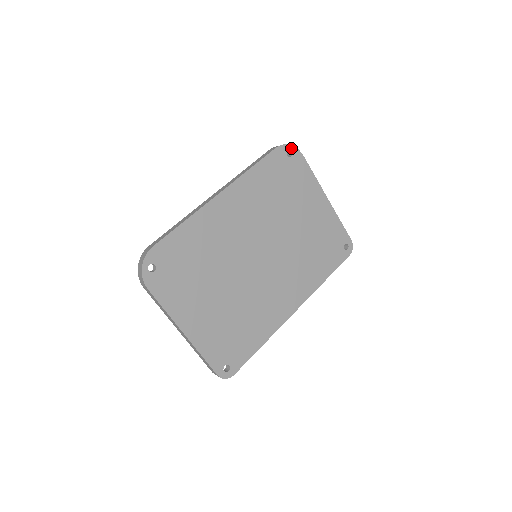
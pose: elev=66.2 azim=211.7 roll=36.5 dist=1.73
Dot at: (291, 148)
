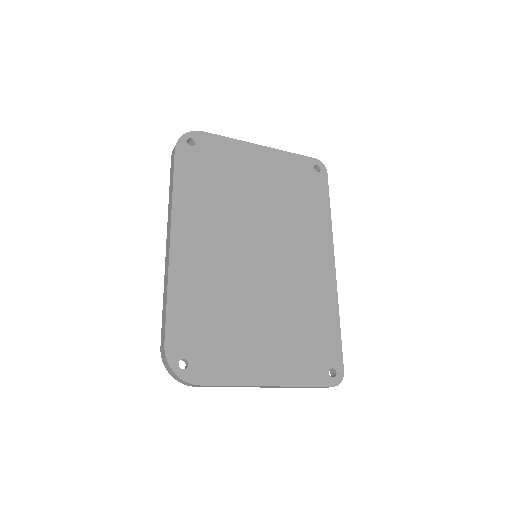
Dot at: (187, 136)
